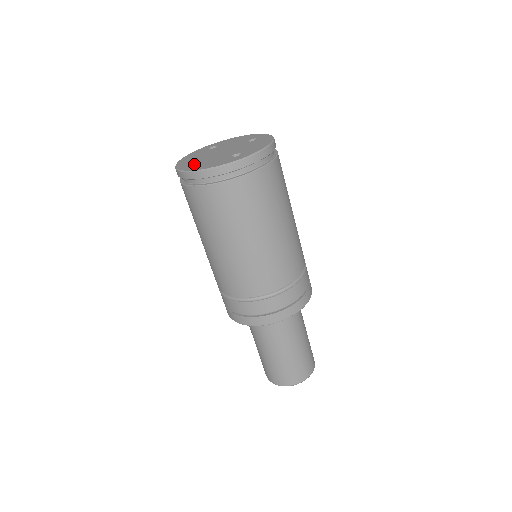
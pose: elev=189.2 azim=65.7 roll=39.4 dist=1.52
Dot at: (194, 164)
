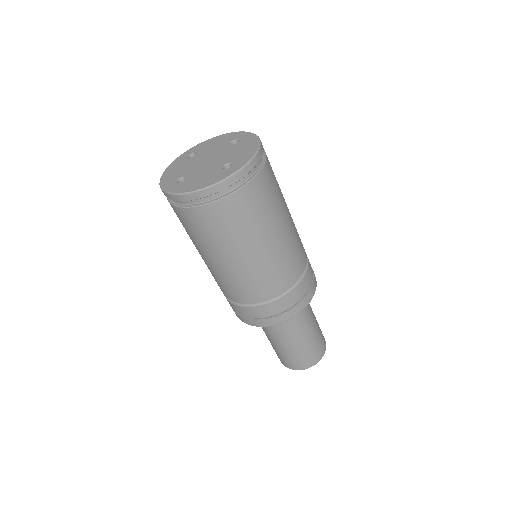
Dot at: (182, 182)
